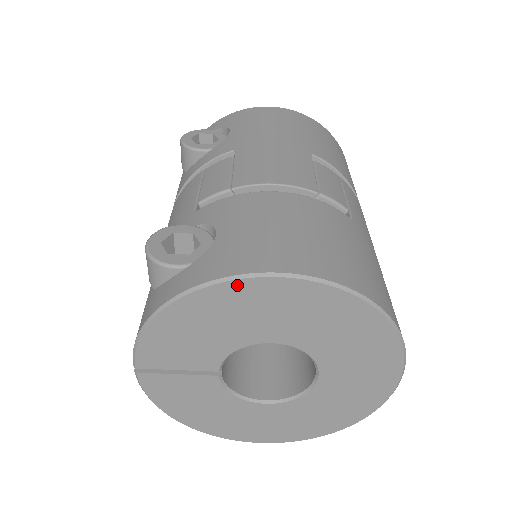
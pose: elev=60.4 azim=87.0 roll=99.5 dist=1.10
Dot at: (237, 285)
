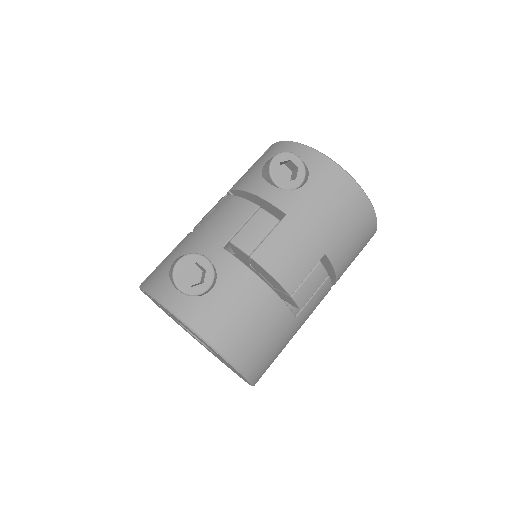
Dot at: (193, 332)
